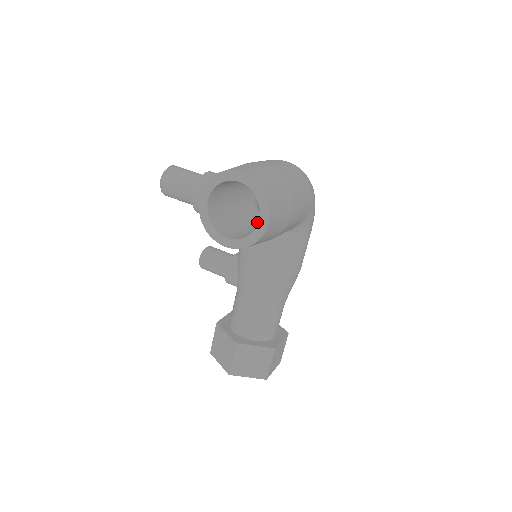
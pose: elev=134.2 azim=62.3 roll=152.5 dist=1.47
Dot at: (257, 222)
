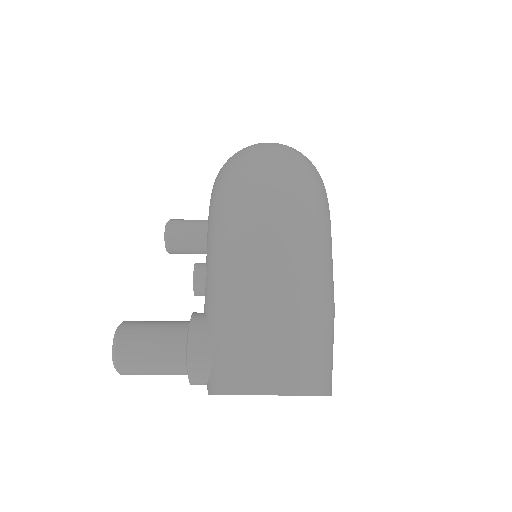
Dot at: occluded
